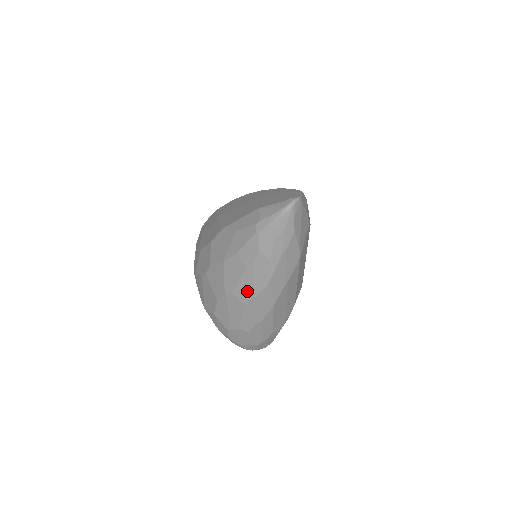
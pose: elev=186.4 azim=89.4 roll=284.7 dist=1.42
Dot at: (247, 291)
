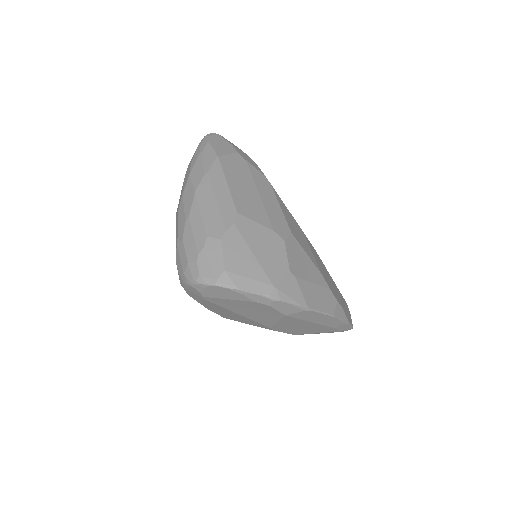
Dot at: occluded
